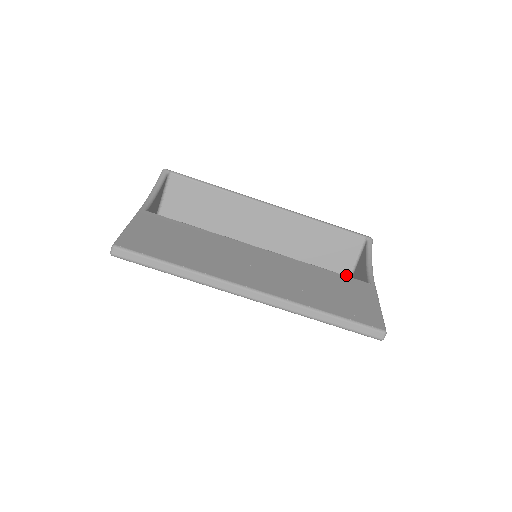
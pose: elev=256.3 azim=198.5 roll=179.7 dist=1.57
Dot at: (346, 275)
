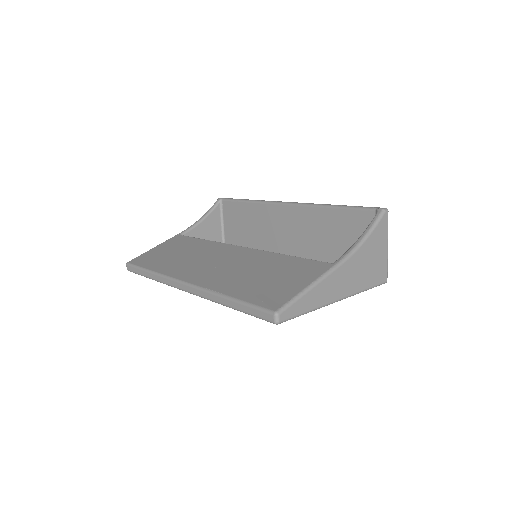
Dot at: occluded
